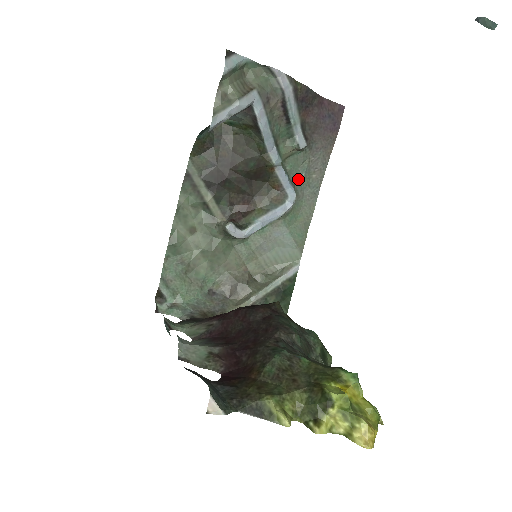
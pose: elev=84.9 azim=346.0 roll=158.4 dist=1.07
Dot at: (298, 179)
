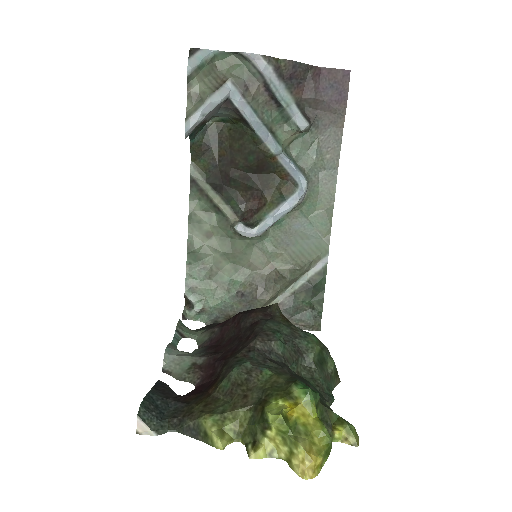
Dot at: (308, 163)
